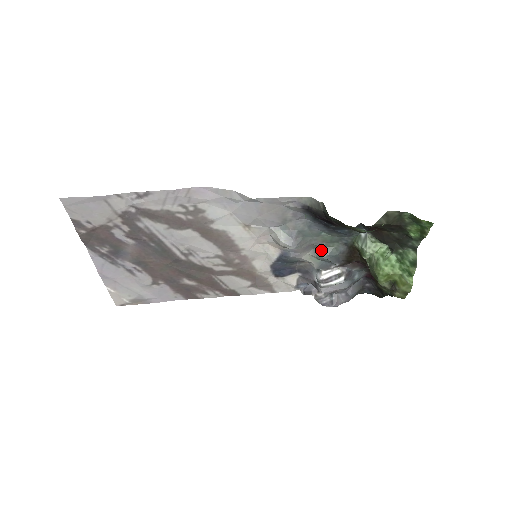
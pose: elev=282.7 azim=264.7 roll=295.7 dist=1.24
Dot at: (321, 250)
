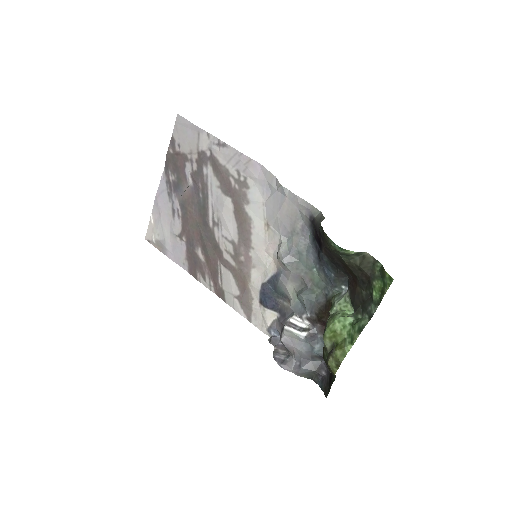
Dot at: (305, 288)
